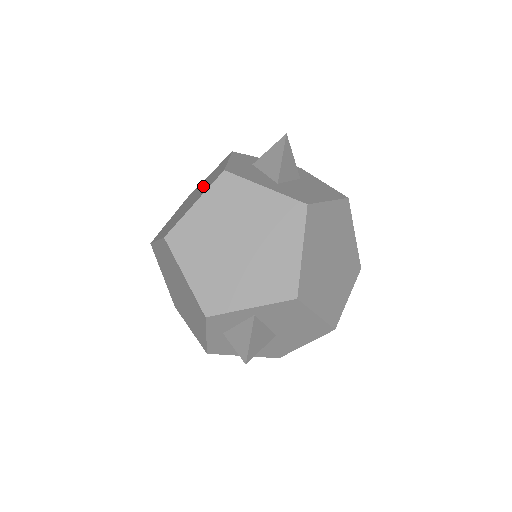
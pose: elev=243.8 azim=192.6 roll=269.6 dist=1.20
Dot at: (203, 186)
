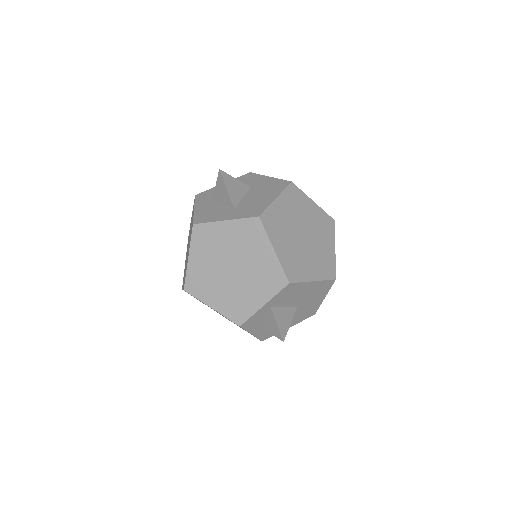
Dot at: occluded
